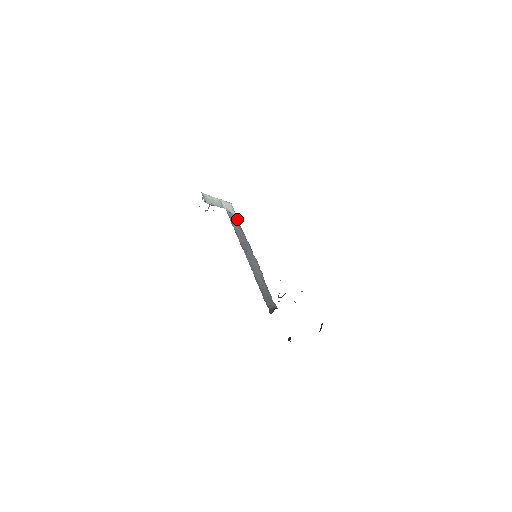
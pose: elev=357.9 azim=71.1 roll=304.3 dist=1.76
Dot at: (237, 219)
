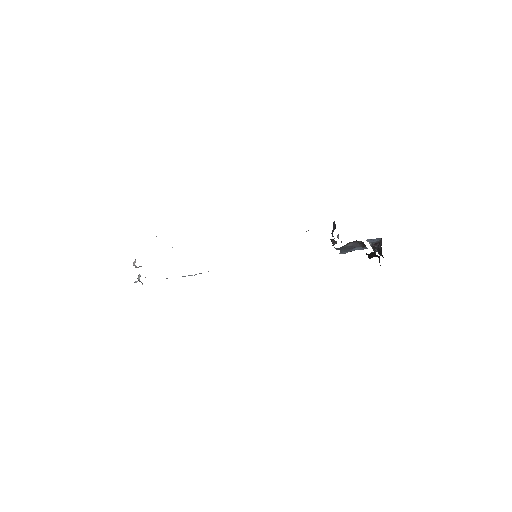
Dot at: occluded
